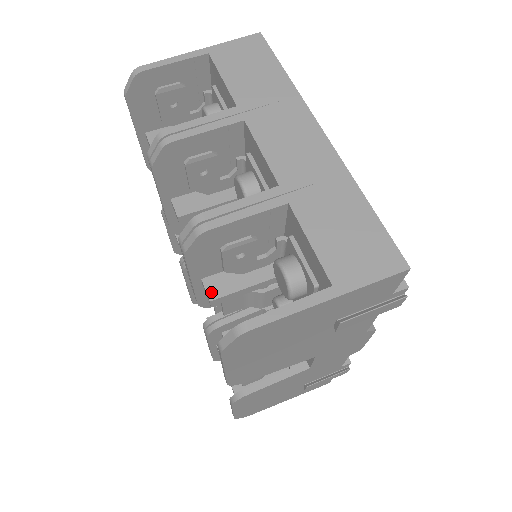
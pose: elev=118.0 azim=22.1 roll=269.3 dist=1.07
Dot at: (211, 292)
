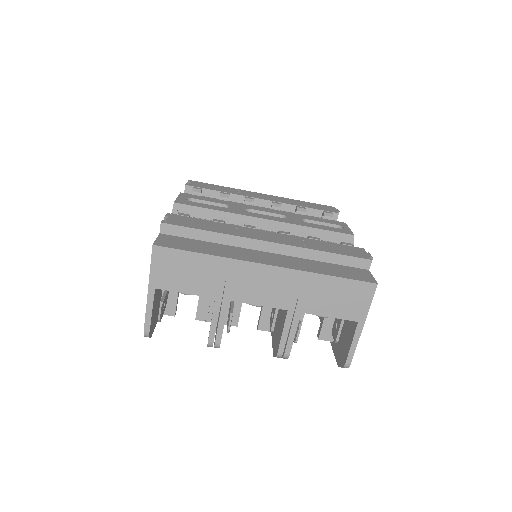
Dot at: occluded
